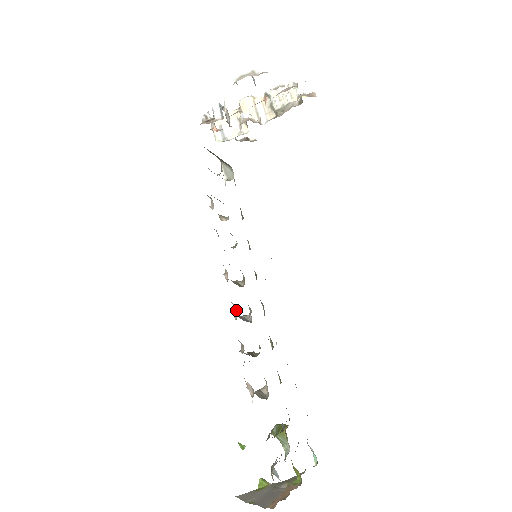
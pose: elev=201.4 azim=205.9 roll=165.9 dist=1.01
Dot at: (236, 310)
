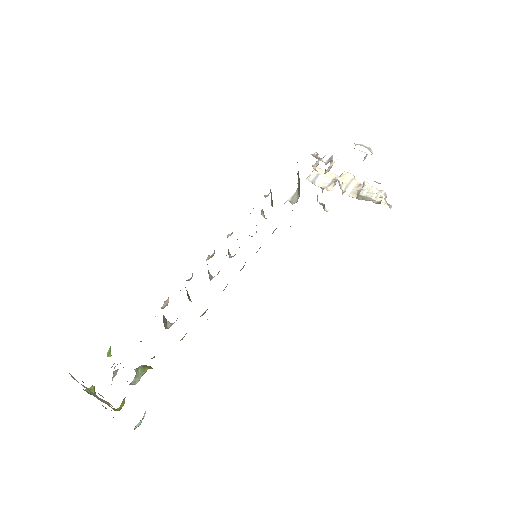
Dot at: (212, 256)
